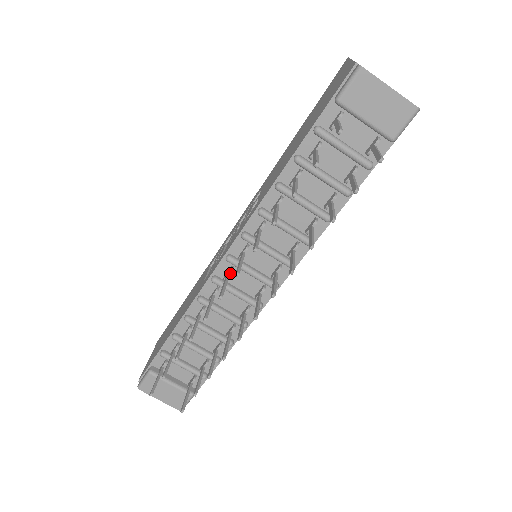
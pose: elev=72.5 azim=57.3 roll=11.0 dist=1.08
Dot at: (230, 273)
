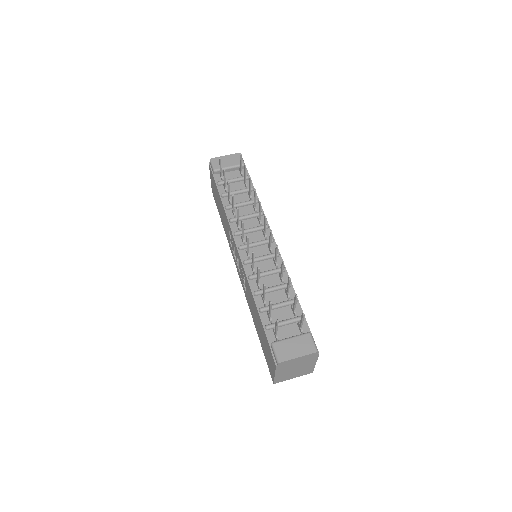
Dot at: occluded
